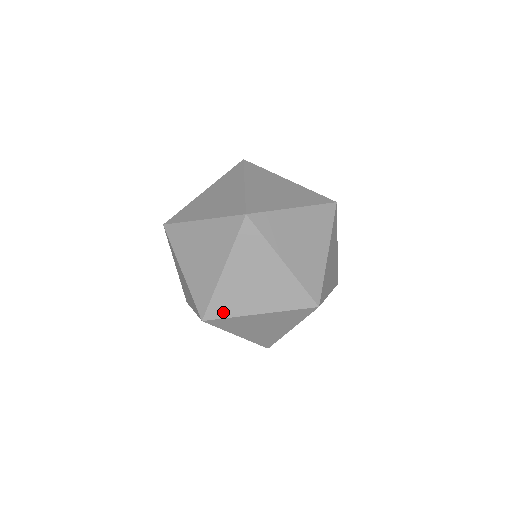
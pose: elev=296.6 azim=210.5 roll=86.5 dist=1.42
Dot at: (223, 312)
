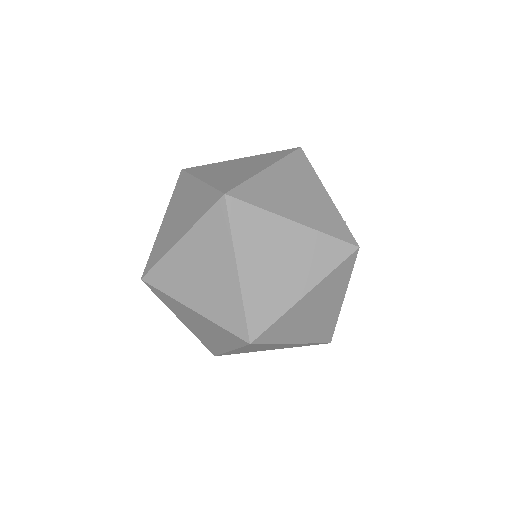
Dot at: (162, 283)
